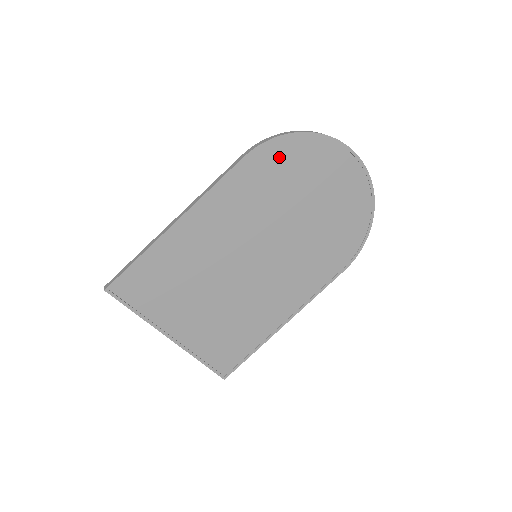
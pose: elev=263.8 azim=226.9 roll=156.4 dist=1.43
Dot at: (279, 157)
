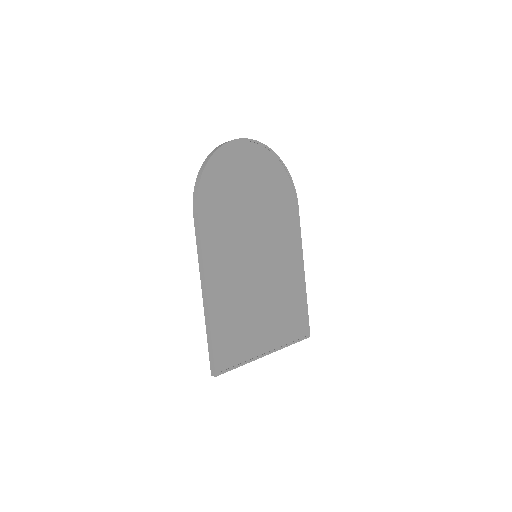
Dot at: (212, 190)
